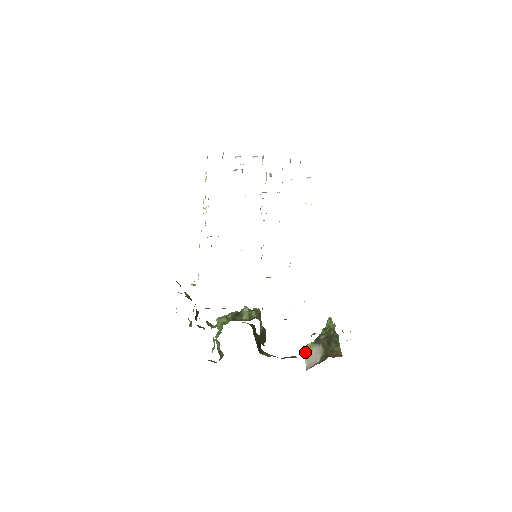
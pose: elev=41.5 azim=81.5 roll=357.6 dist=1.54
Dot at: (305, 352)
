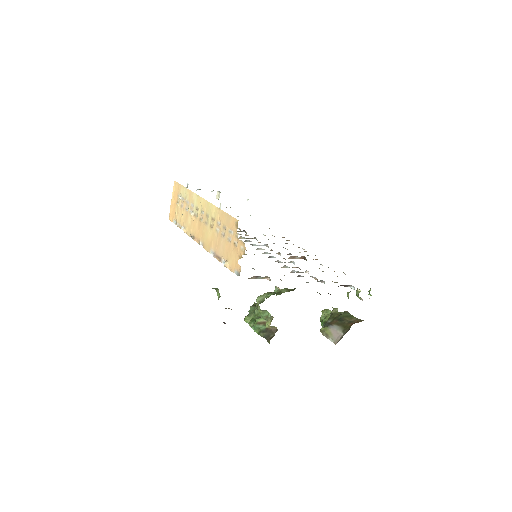
Dot at: (324, 334)
